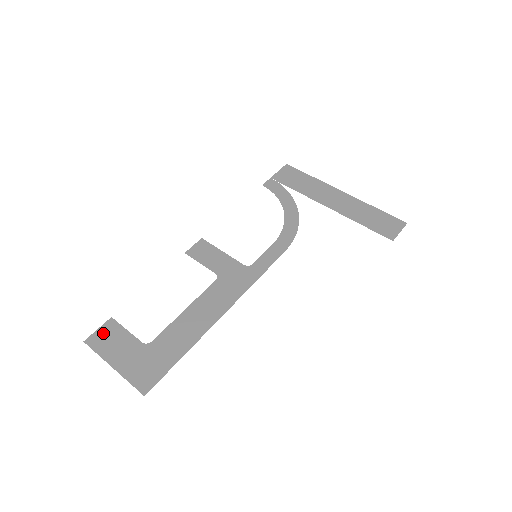
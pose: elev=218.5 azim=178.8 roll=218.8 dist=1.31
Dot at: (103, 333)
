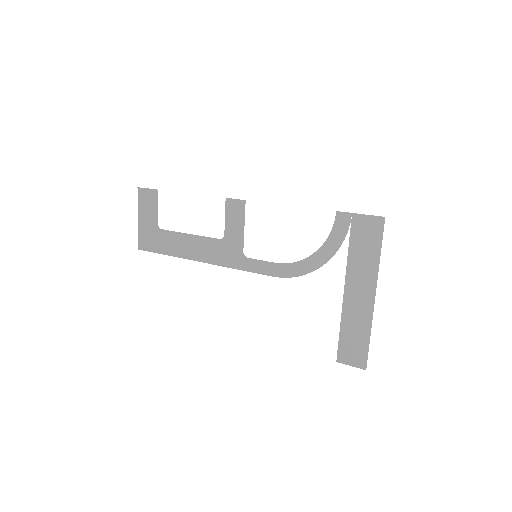
Dot at: (148, 194)
